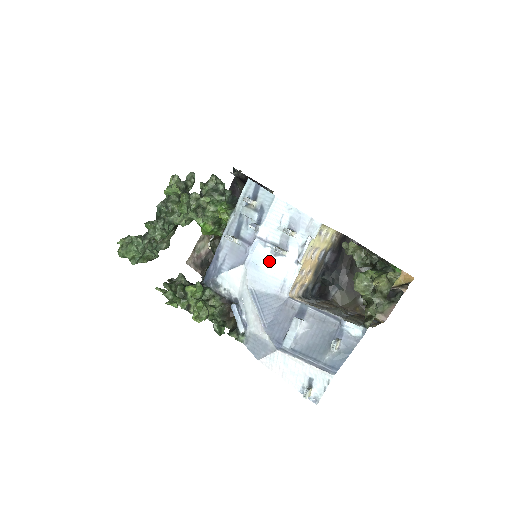
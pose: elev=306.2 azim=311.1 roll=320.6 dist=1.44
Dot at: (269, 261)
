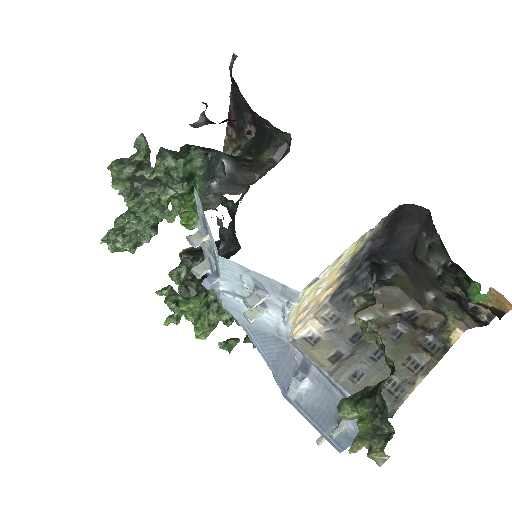
Dot at: occluded
